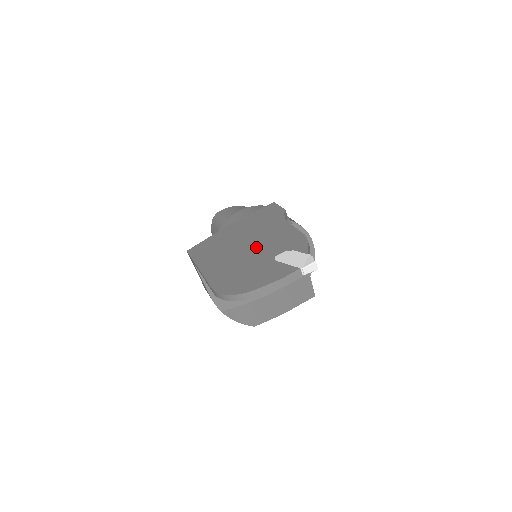
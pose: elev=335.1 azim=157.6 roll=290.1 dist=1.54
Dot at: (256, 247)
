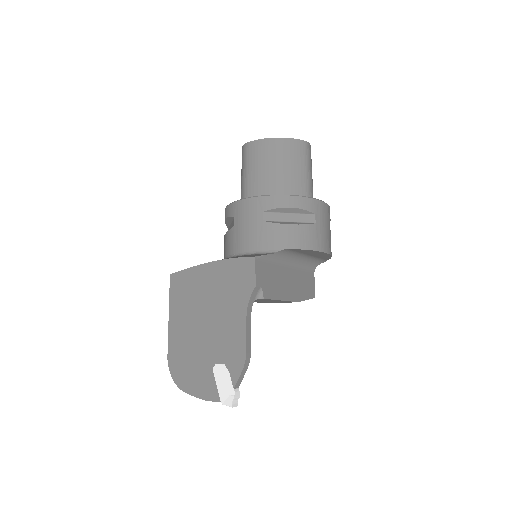
Dot at: (210, 332)
